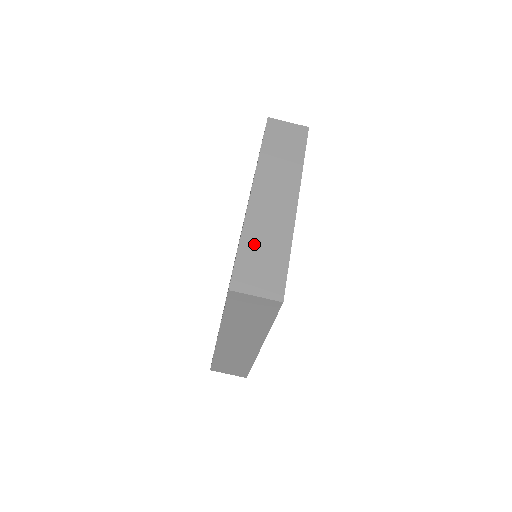
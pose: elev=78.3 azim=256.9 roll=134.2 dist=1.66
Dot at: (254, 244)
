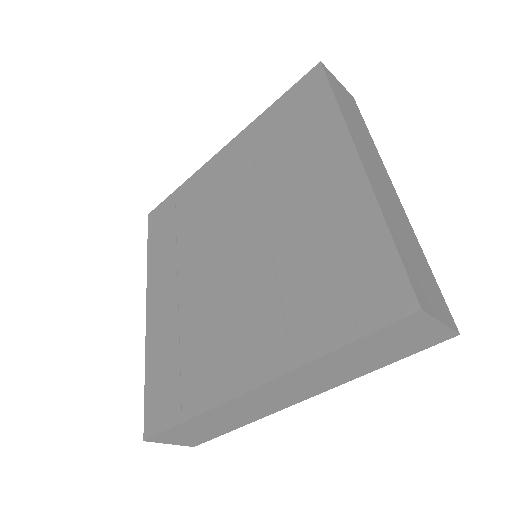
Dot at: (400, 237)
